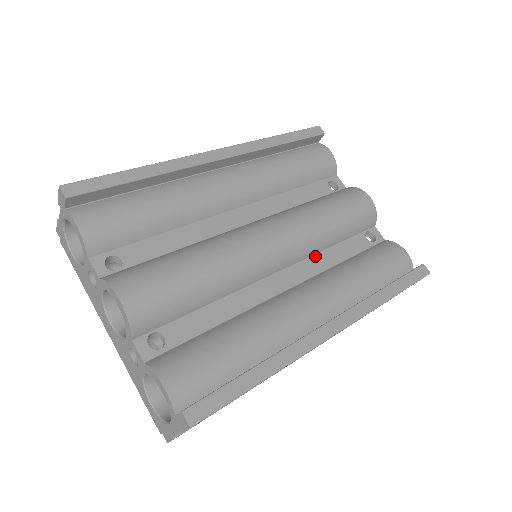
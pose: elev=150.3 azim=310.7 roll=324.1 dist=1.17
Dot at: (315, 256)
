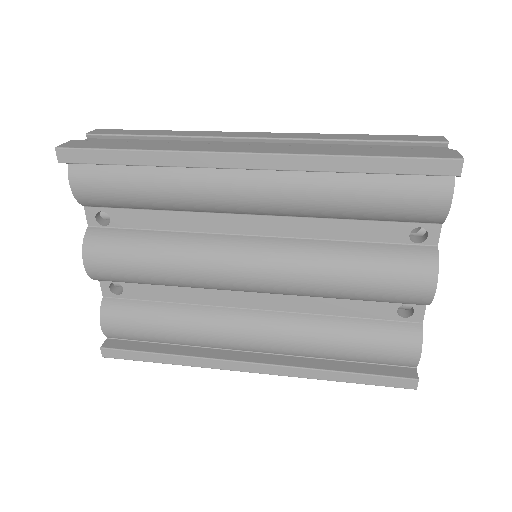
Dot at: (308, 297)
